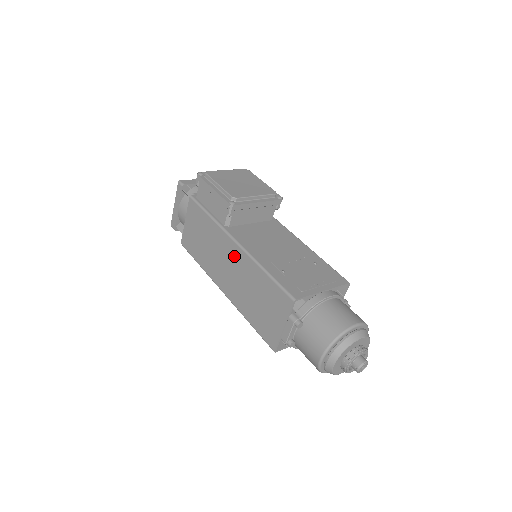
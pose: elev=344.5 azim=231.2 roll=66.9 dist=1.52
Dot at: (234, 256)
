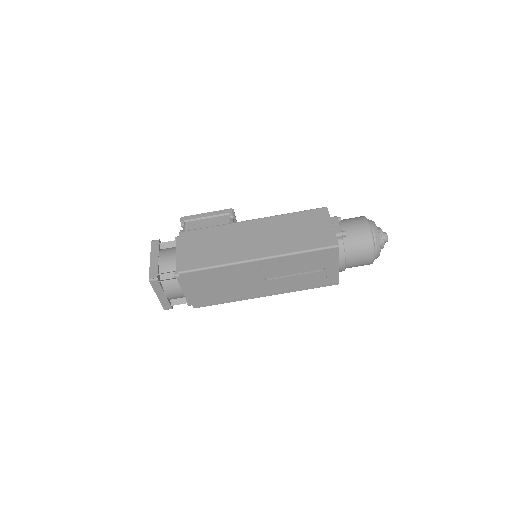
Dot at: (257, 227)
